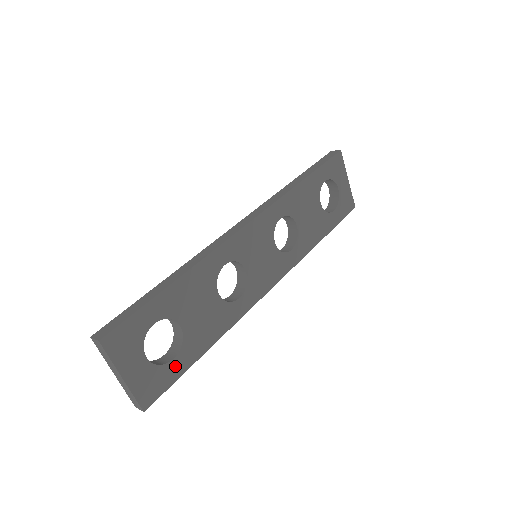
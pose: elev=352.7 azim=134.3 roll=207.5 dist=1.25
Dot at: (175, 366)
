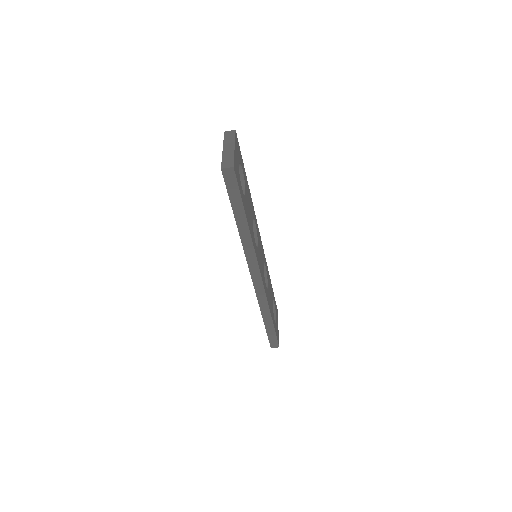
Dot at: (241, 191)
